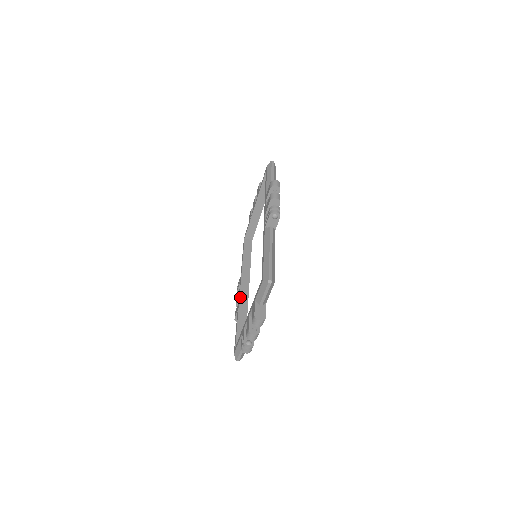
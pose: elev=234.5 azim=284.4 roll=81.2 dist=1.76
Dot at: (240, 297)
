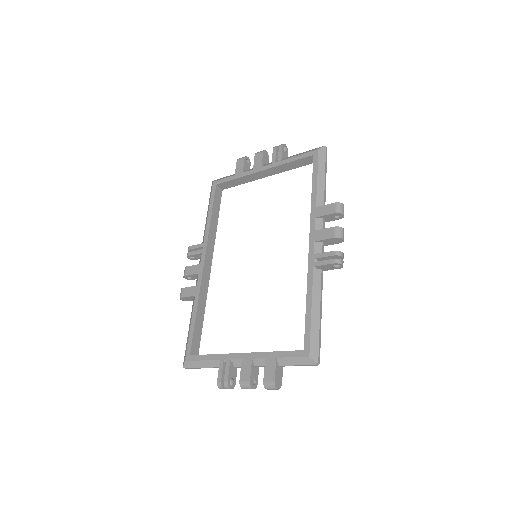
Dot at: (202, 279)
